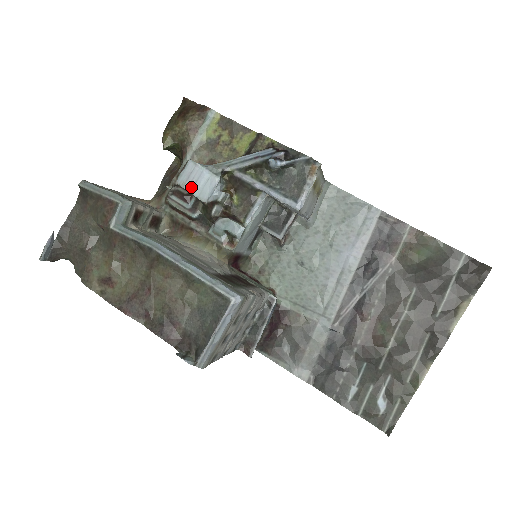
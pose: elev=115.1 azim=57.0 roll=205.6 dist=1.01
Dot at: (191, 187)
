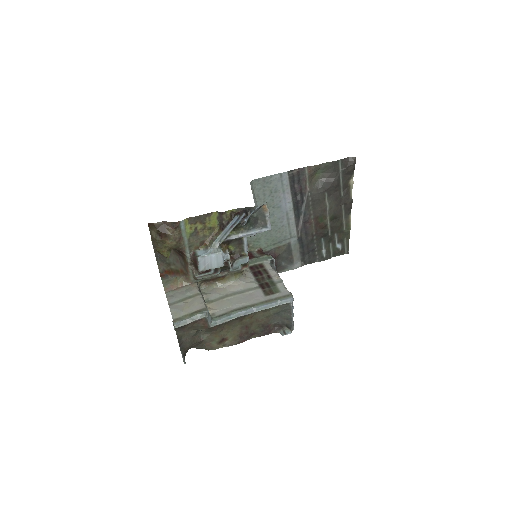
Dot at: (210, 267)
